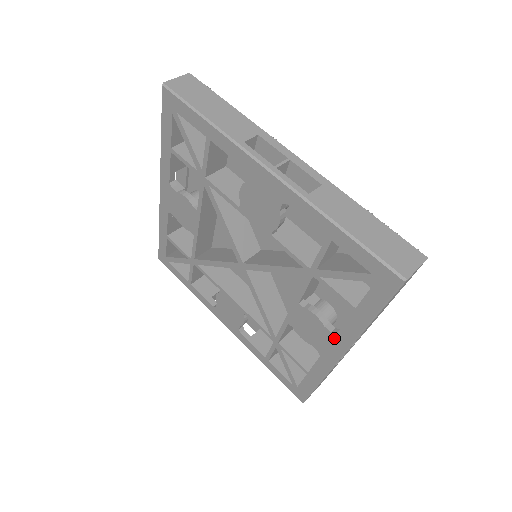
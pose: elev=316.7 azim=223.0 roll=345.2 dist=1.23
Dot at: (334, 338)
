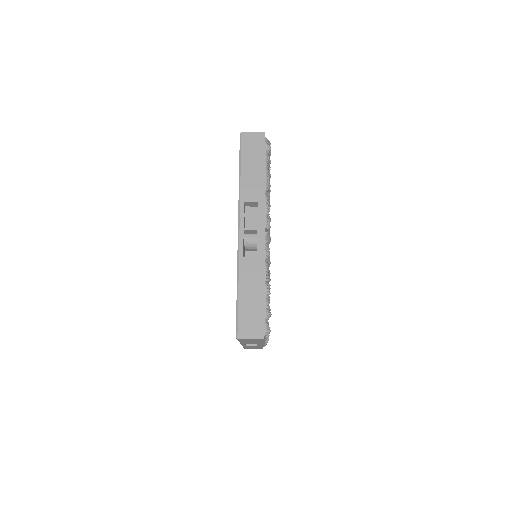
Dot at: occluded
